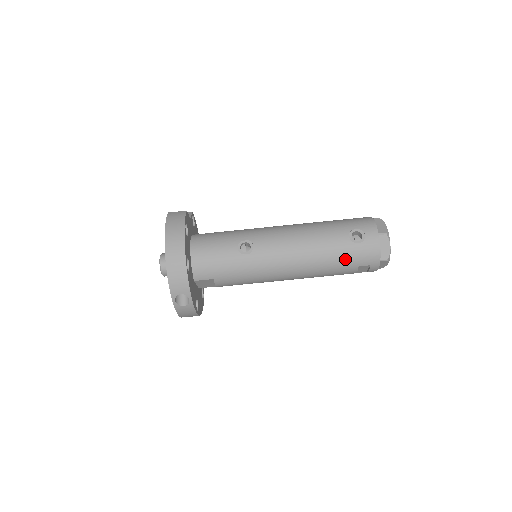
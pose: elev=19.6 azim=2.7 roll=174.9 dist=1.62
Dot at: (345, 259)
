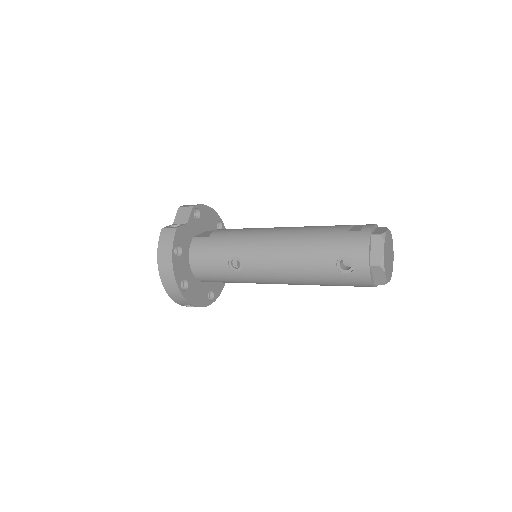
Dot at: (334, 283)
